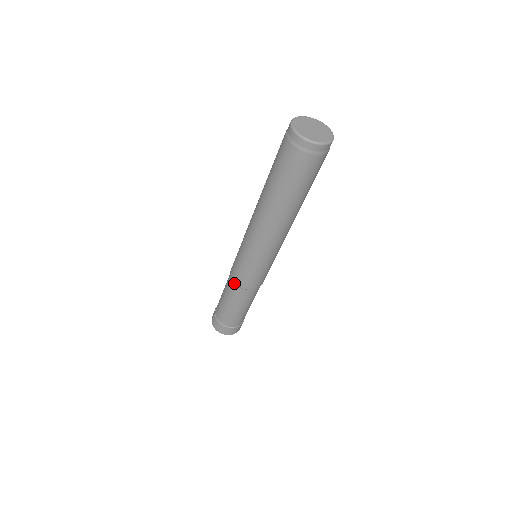
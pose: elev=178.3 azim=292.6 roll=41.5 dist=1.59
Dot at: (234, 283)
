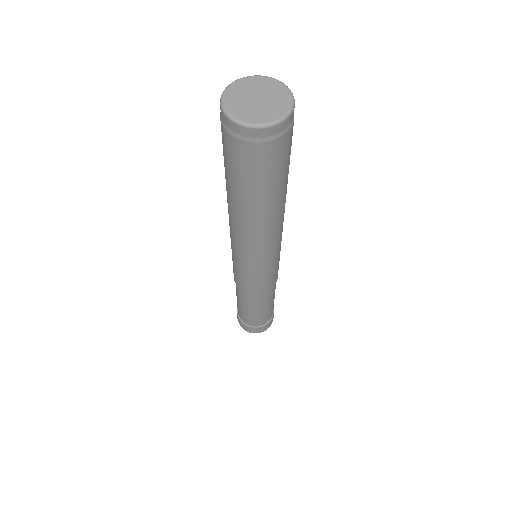
Dot at: occluded
